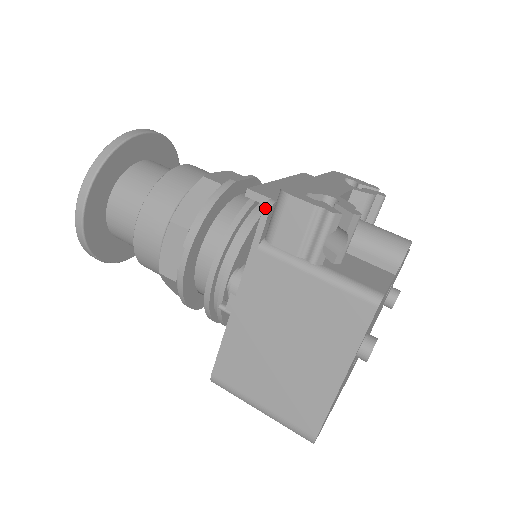
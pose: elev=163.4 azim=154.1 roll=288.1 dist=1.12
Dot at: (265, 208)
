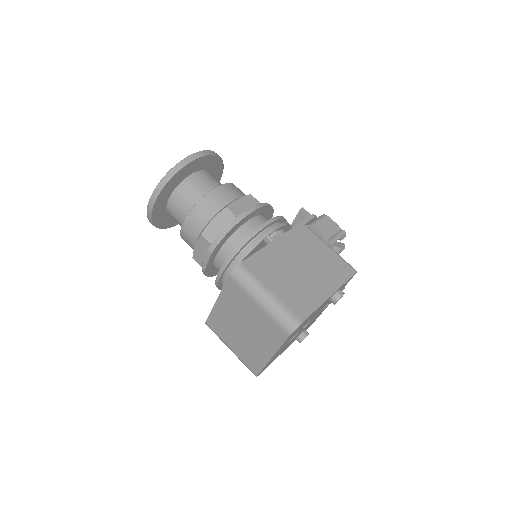
Dot at: occluded
